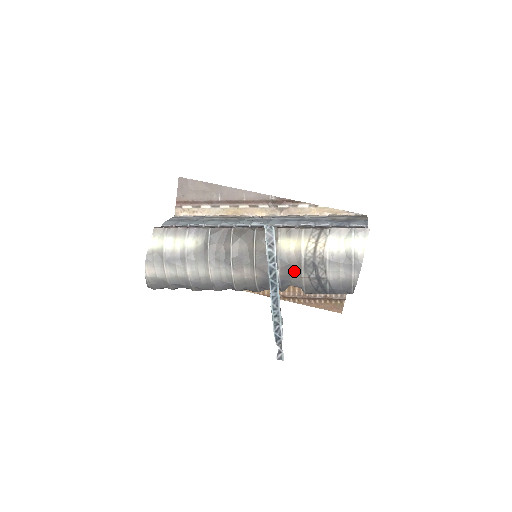
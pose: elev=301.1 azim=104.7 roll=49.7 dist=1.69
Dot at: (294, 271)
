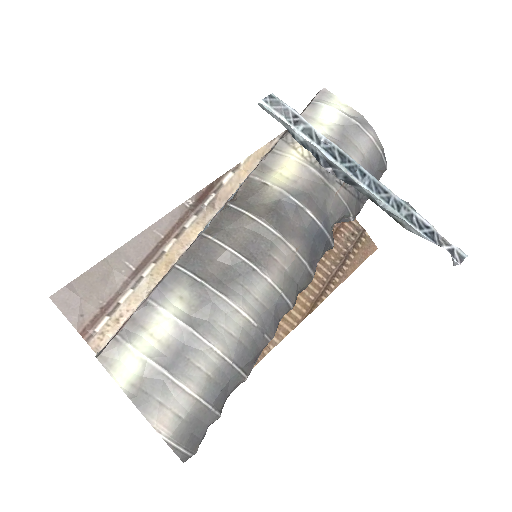
Dot at: (322, 196)
